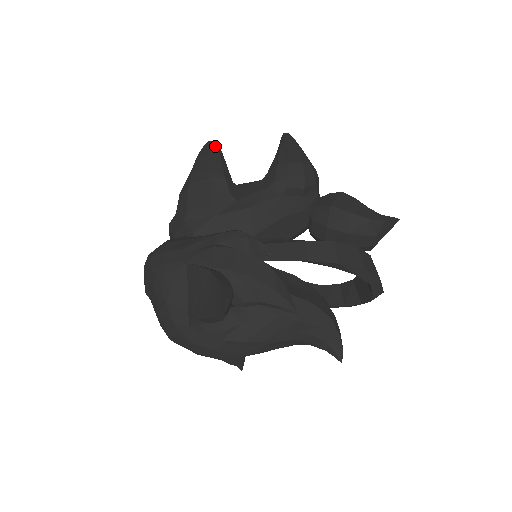
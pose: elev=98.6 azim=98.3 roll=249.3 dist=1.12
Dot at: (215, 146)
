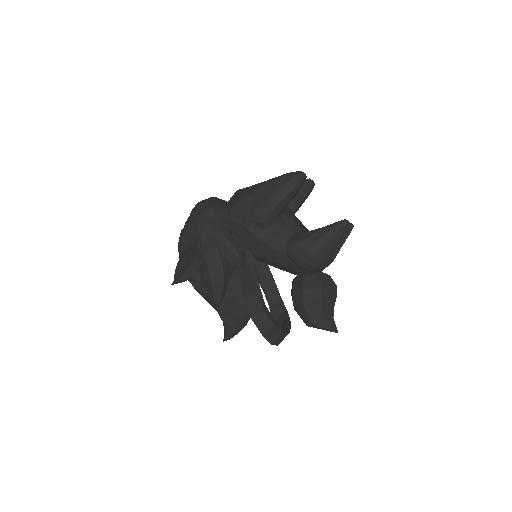
Dot at: (297, 183)
